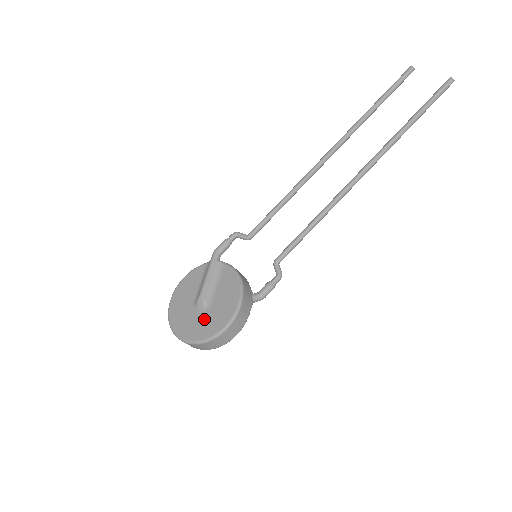
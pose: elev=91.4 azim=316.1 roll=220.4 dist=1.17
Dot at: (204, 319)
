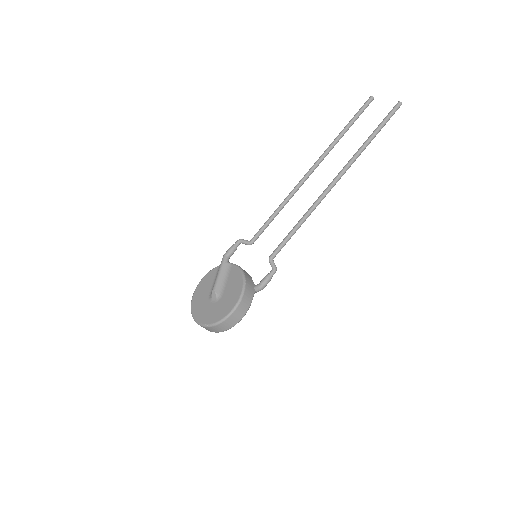
Dot at: (217, 307)
